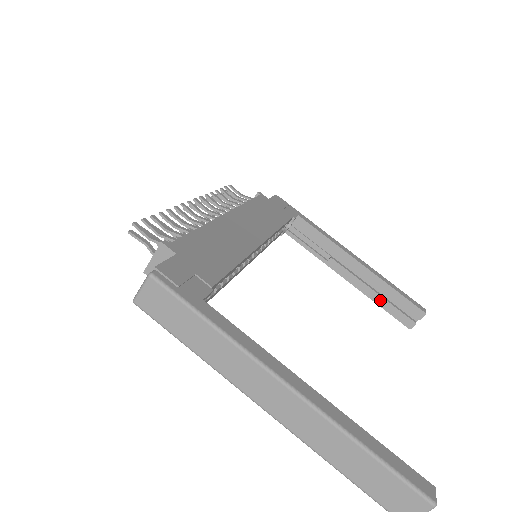
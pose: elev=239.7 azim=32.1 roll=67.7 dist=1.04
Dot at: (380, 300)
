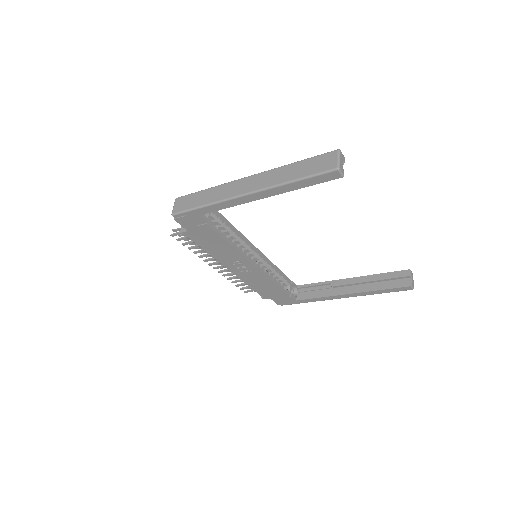
Dot at: (378, 286)
